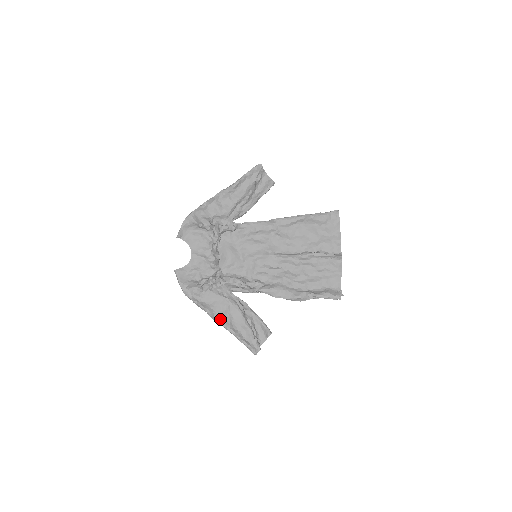
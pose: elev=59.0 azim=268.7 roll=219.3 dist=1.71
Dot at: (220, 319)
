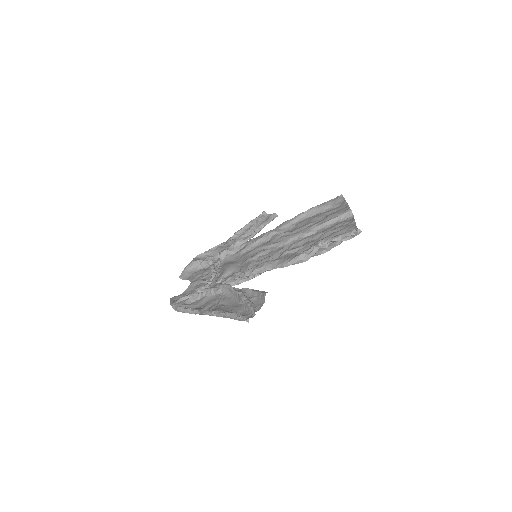
Dot at: (208, 310)
